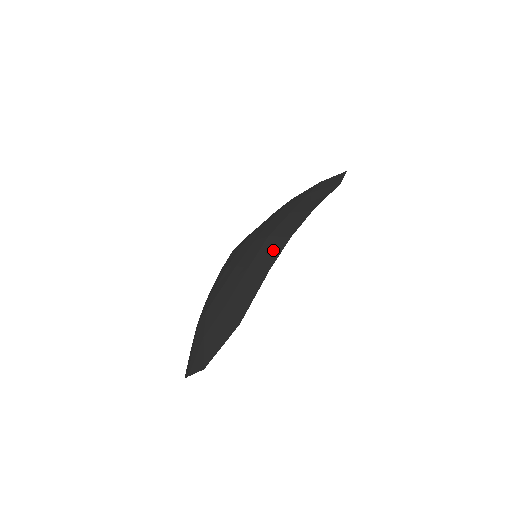
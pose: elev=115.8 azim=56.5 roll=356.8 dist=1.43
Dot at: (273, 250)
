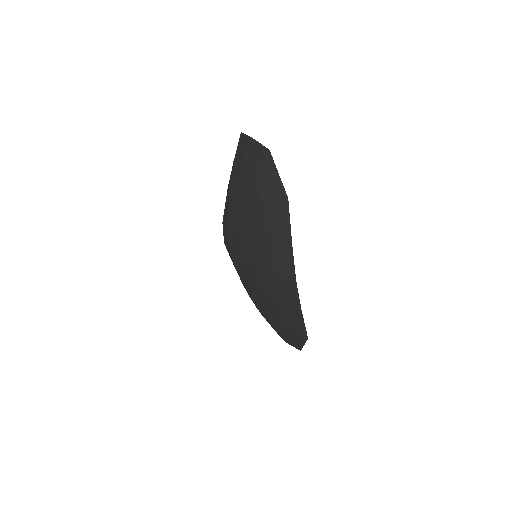
Dot at: (289, 292)
